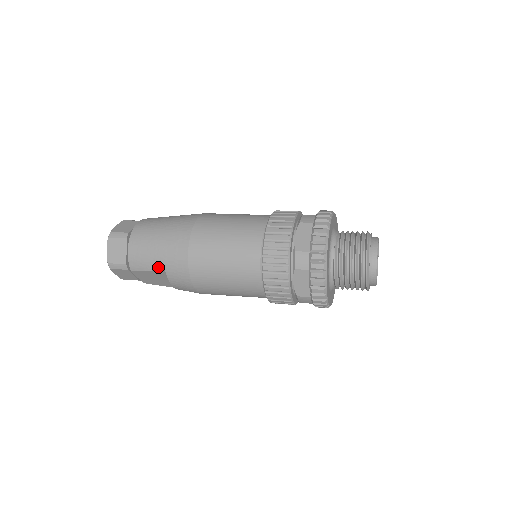
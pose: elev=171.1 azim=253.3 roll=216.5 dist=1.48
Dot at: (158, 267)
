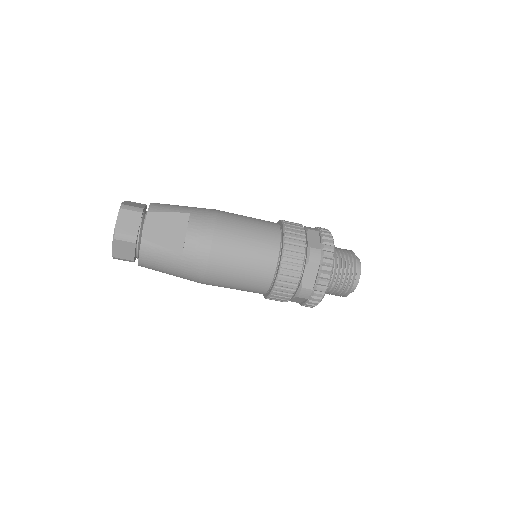
Dot at: (183, 211)
